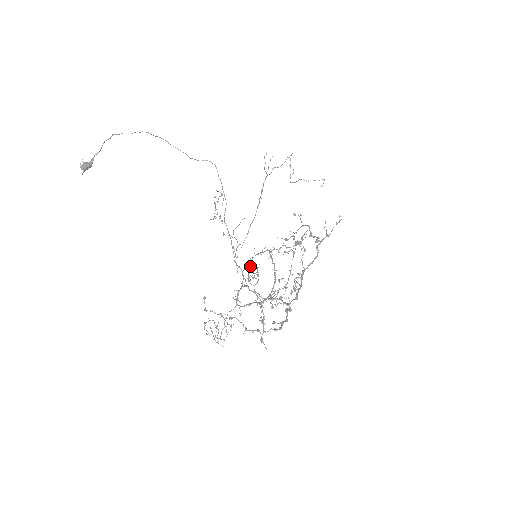
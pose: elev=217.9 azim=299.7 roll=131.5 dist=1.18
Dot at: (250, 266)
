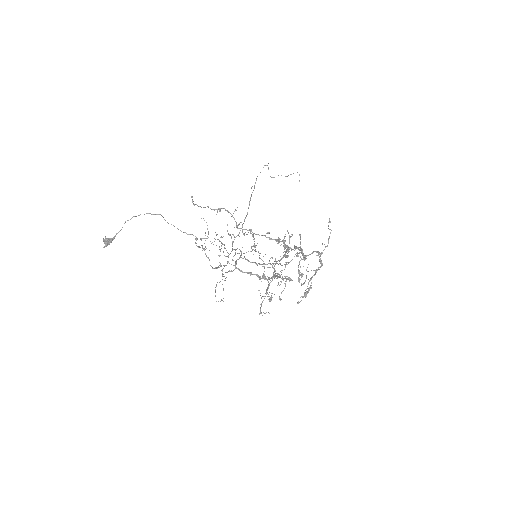
Dot at: (260, 307)
